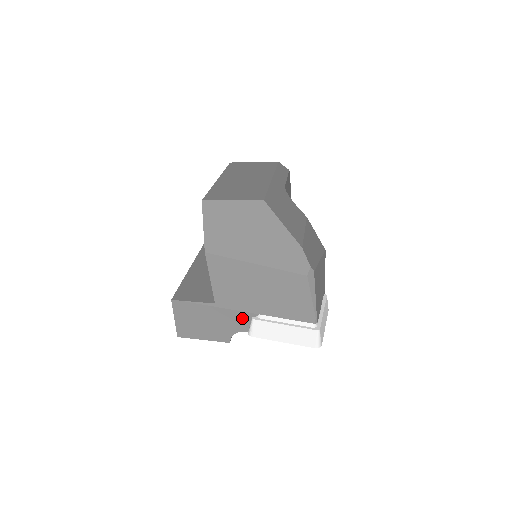
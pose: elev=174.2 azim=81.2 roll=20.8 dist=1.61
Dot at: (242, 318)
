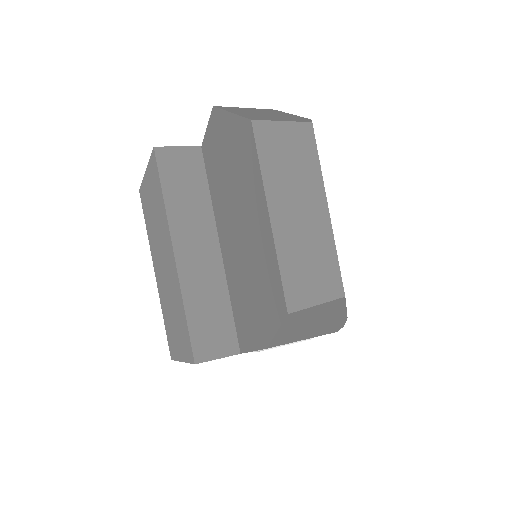
Dot at: occluded
